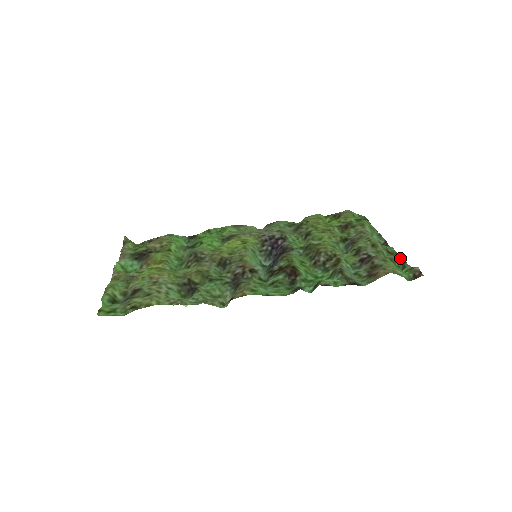
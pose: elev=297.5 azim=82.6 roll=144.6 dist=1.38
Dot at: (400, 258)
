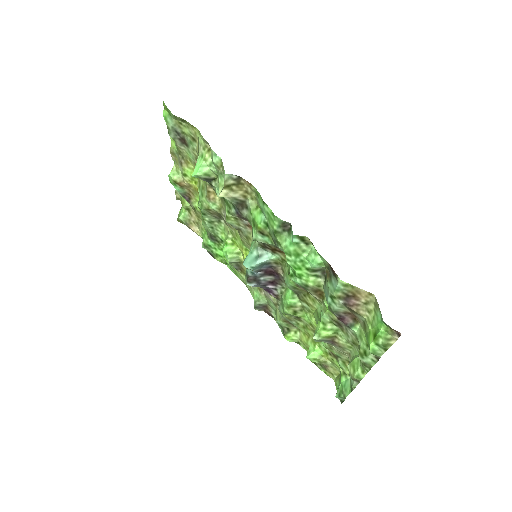
Dot at: (375, 357)
